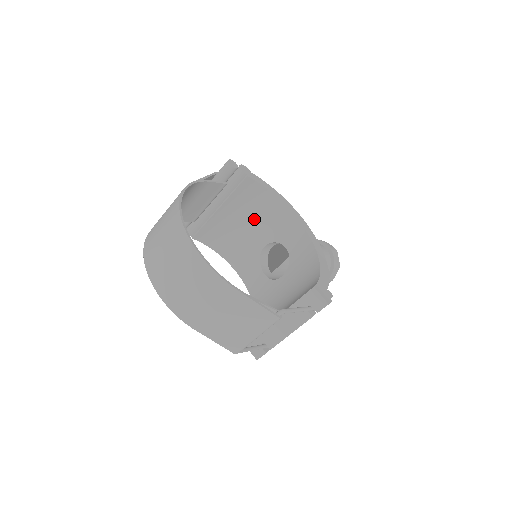
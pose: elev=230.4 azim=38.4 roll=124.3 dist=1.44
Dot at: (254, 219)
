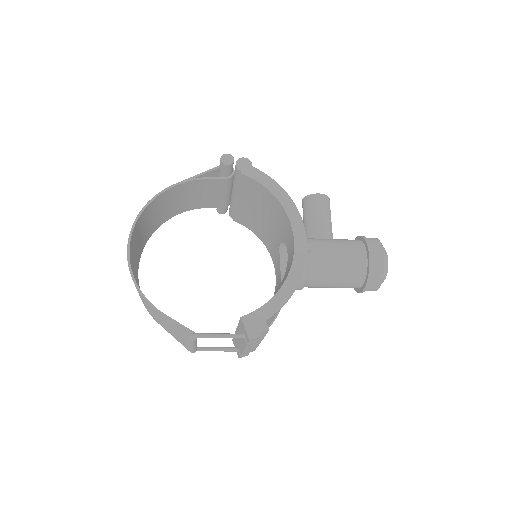
Dot at: (268, 213)
